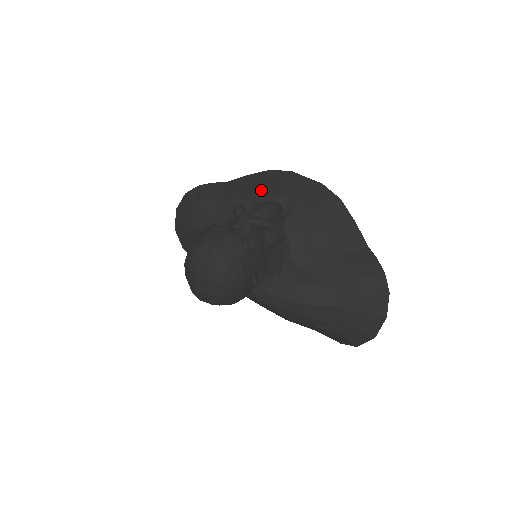
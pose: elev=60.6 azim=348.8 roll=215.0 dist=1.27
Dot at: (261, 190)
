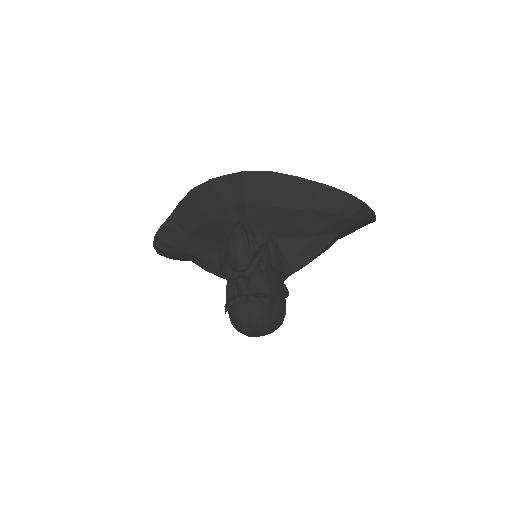
Dot at: (206, 213)
